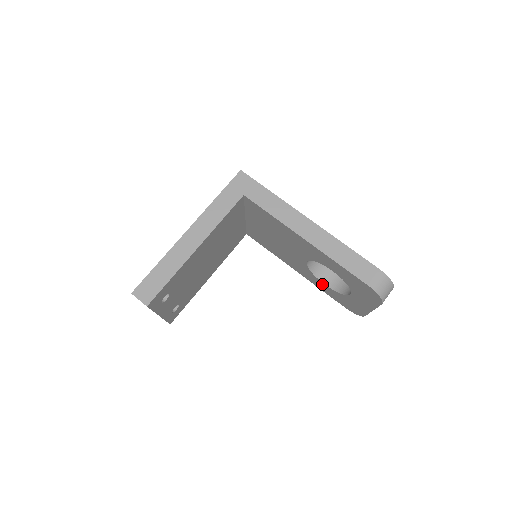
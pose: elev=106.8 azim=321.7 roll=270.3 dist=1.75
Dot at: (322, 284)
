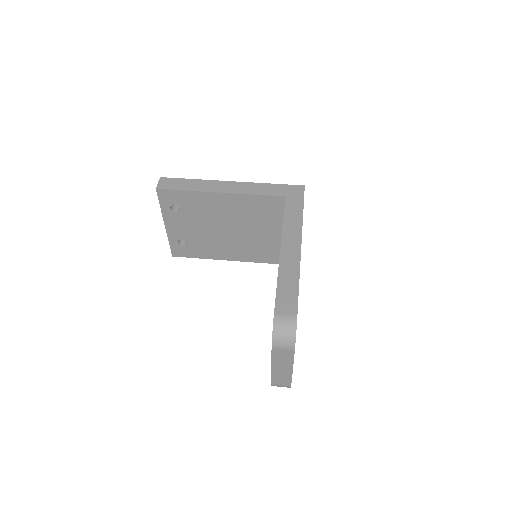
Dot at: occluded
